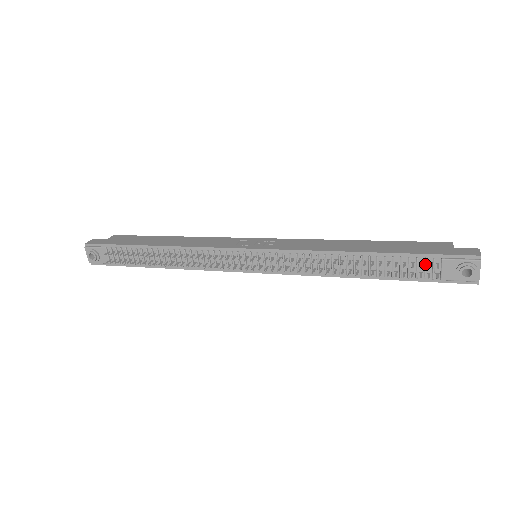
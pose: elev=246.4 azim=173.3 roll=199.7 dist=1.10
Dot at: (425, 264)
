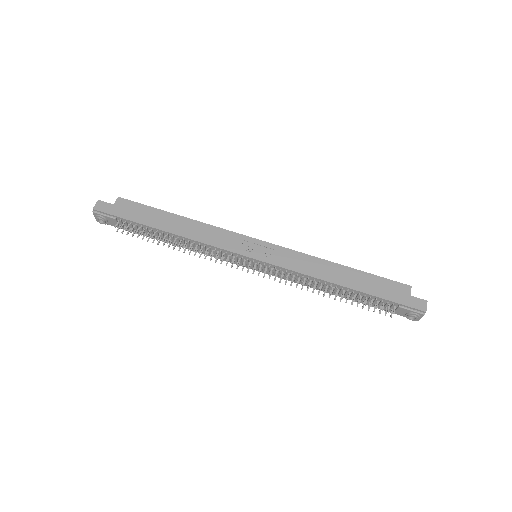
Dot at: (386, 305)
